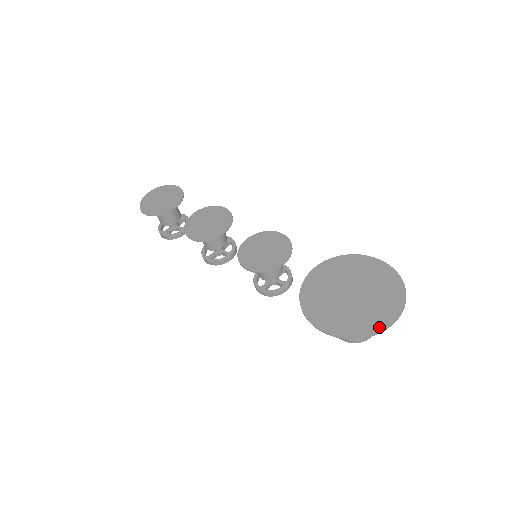
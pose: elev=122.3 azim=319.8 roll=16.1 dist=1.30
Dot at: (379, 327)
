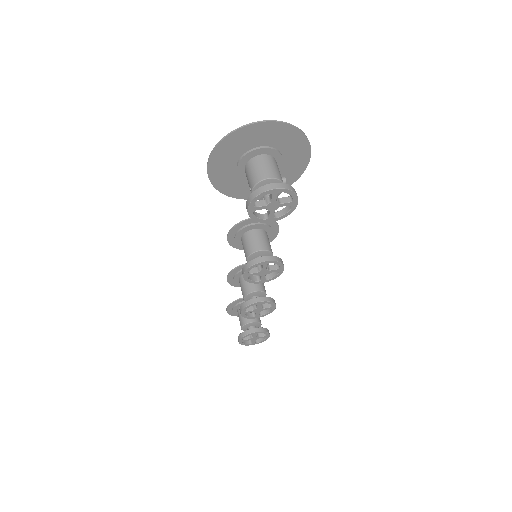
Dot at: (241, 131)
